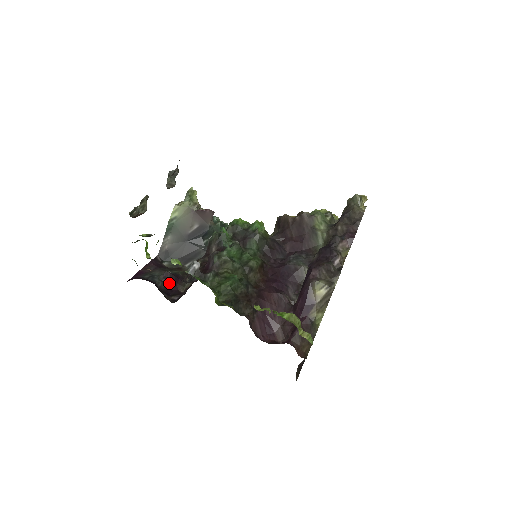
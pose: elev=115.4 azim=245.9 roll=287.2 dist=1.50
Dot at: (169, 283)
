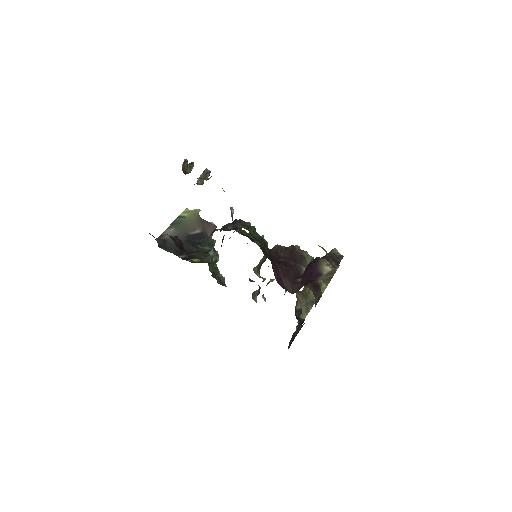
Dot at: (178, 244)
